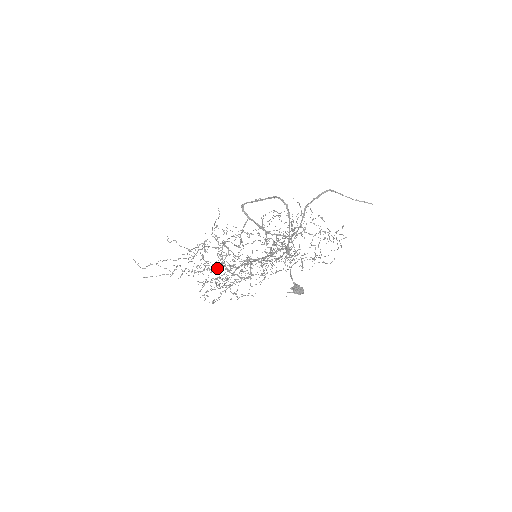
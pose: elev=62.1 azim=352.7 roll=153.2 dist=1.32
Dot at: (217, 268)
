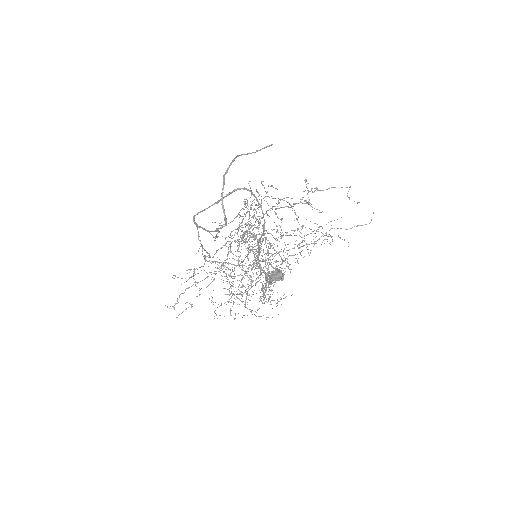
Dot at: (278, 280)
